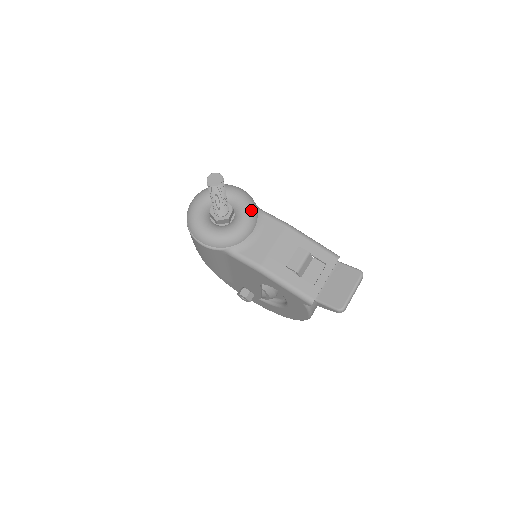
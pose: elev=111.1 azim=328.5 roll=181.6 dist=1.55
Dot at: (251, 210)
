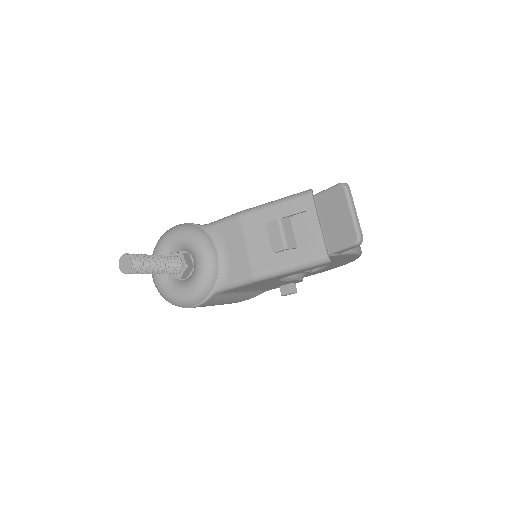
Dot at: (197, 238)
